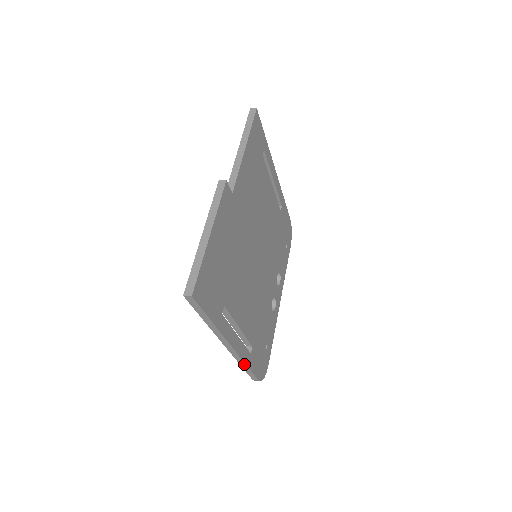
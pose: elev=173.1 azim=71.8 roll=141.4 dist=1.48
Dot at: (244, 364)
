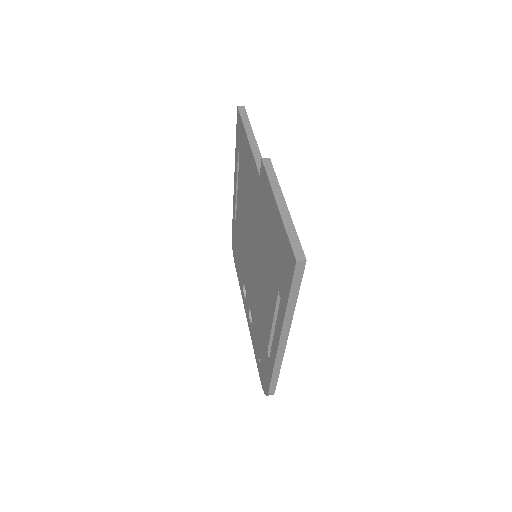
Dot at: (279, 367)
